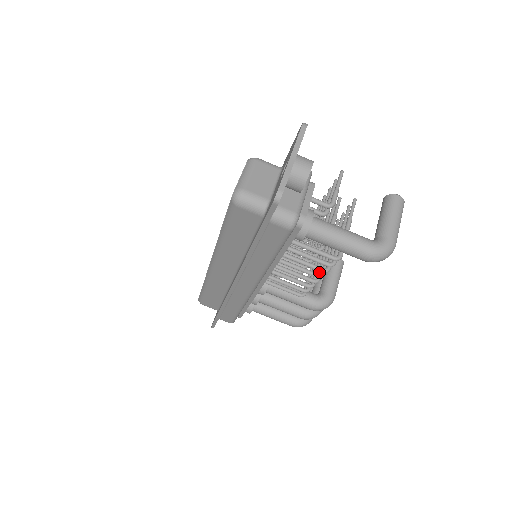
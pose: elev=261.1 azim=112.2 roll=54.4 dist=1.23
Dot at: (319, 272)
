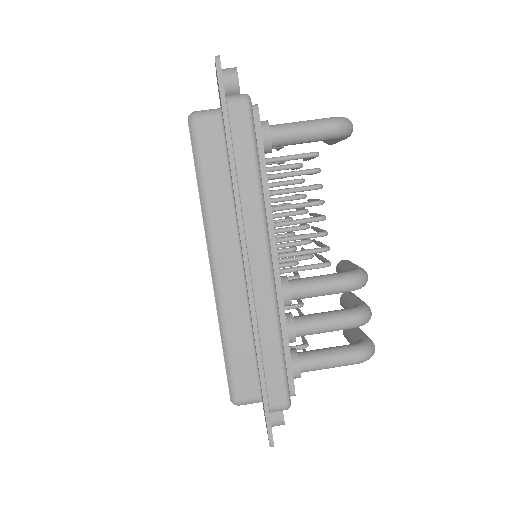
Dot at: (320, 215)
